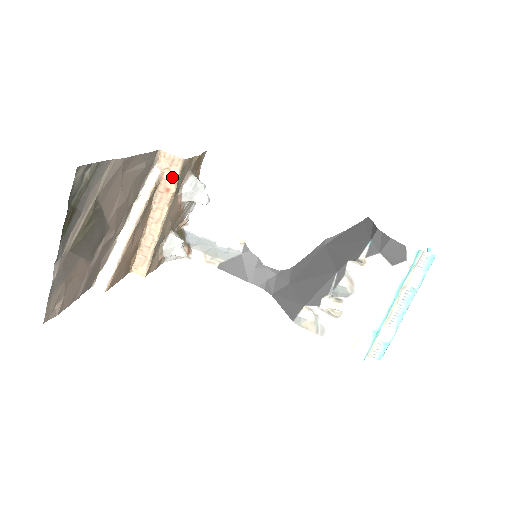
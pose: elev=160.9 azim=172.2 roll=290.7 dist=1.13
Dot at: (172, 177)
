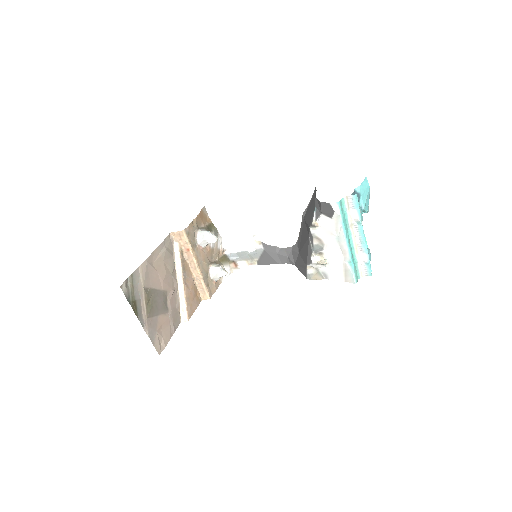
Dot at: (185, 242)
